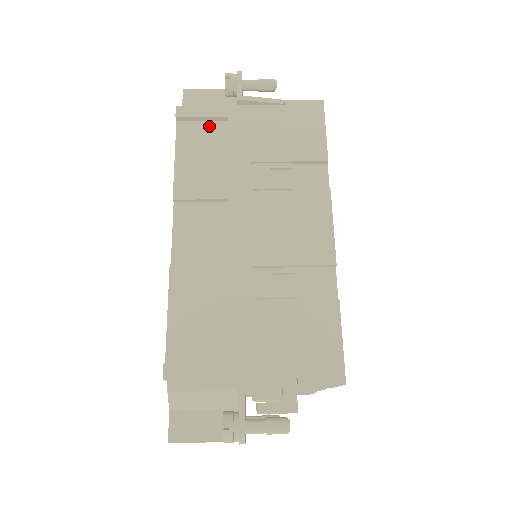
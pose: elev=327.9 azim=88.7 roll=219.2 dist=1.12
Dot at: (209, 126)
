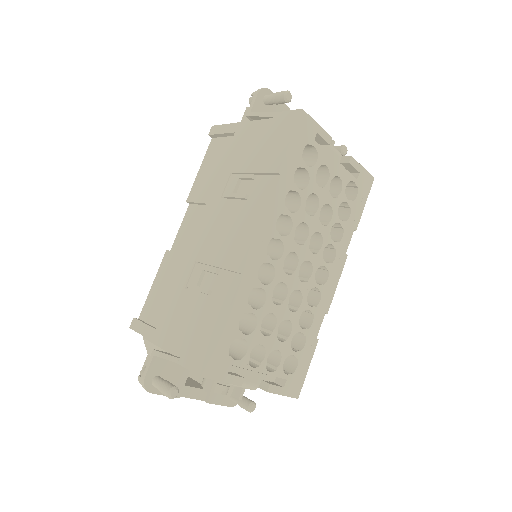
Dot at: (226, 141)
